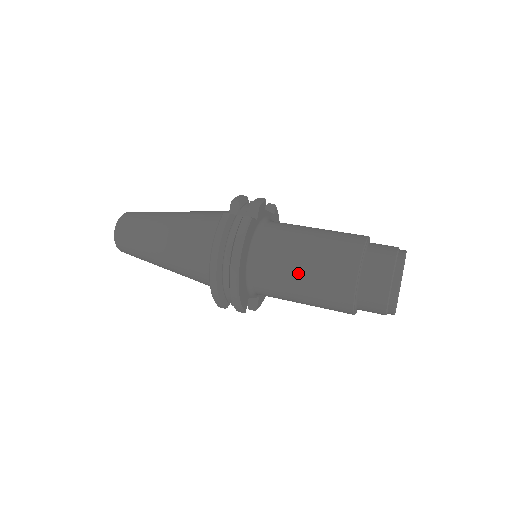
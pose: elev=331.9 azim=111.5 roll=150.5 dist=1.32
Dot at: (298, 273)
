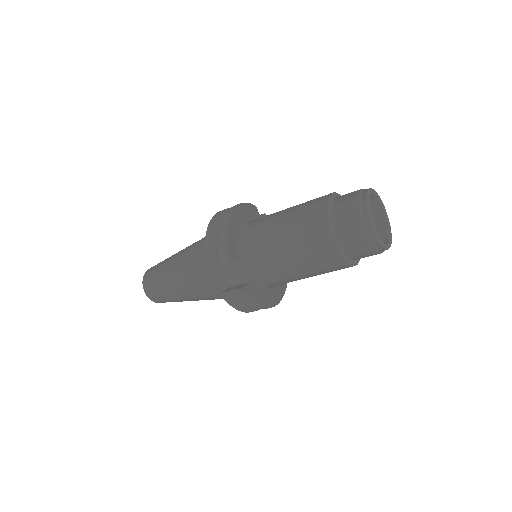
Dot at: (283, 212)
